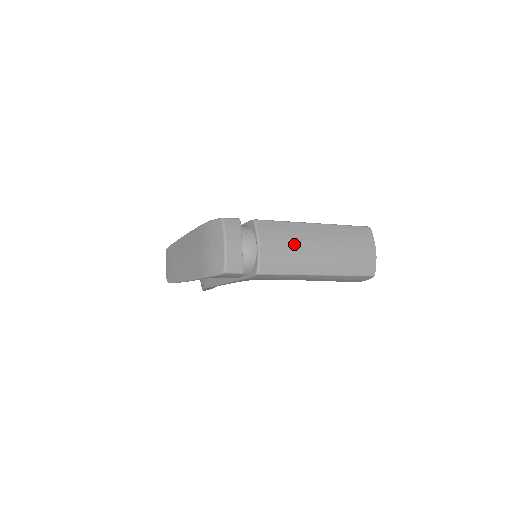
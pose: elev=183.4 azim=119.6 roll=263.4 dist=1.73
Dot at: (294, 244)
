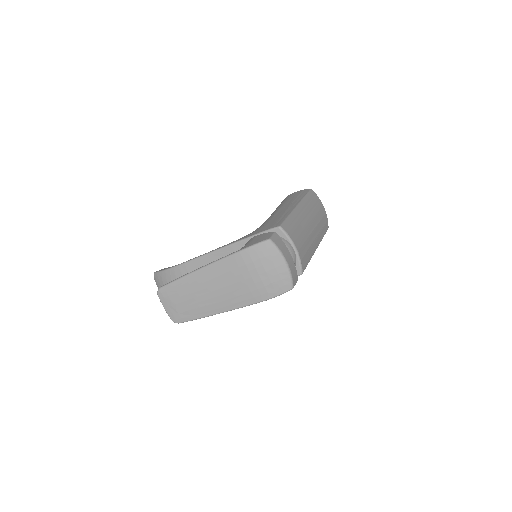
Dot at: (304, 233)
